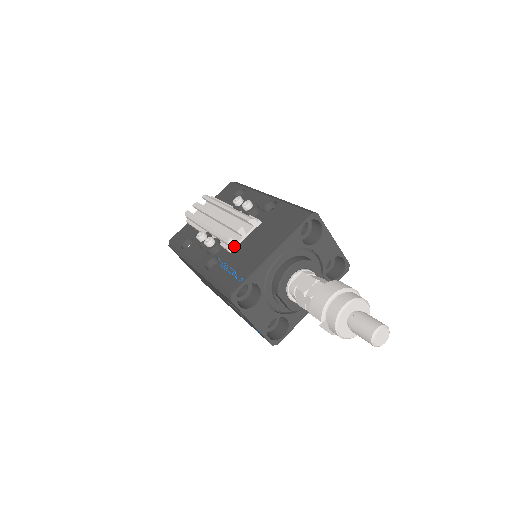
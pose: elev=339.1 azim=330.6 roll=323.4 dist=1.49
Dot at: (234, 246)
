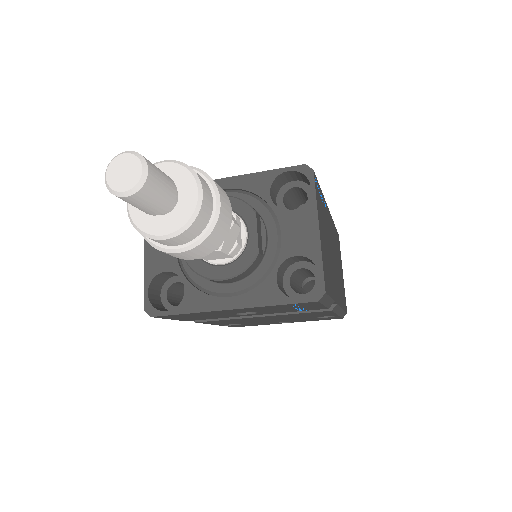
Dot at: occluded
